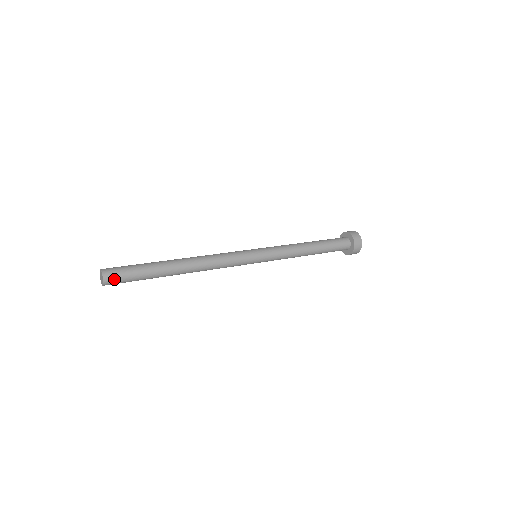
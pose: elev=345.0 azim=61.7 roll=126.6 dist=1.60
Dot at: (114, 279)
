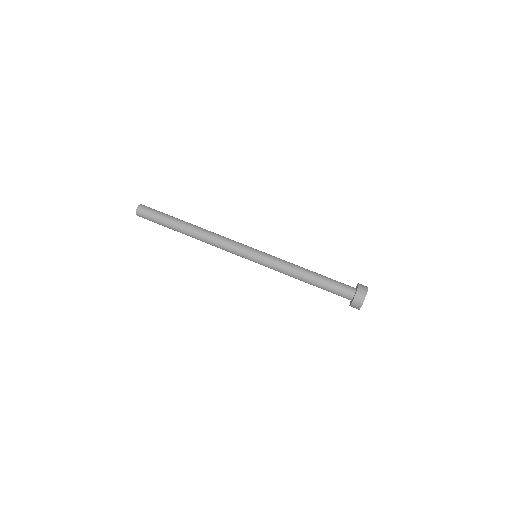
Dot at: (143, 216)
